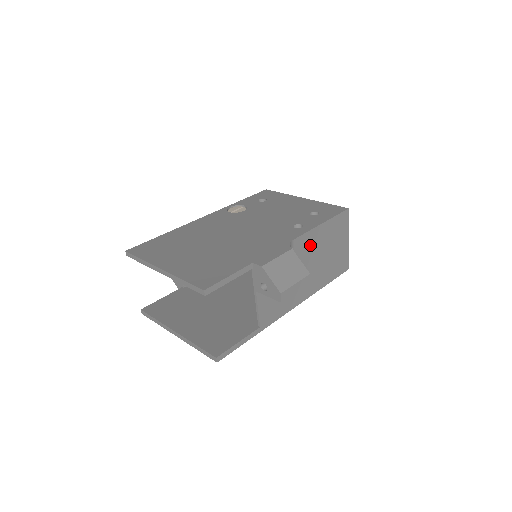
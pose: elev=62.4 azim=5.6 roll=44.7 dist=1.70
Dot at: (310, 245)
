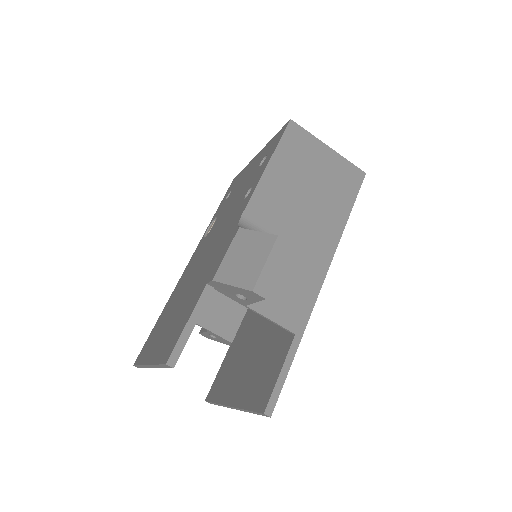
Dot at: (275, 199)
